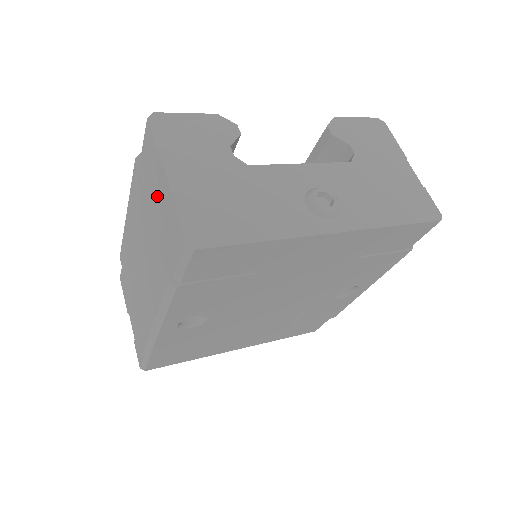
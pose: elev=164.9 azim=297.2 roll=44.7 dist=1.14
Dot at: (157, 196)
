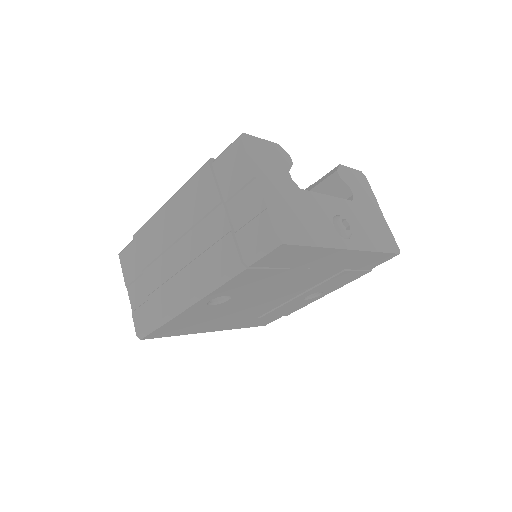
Dot at: (234, 197)
